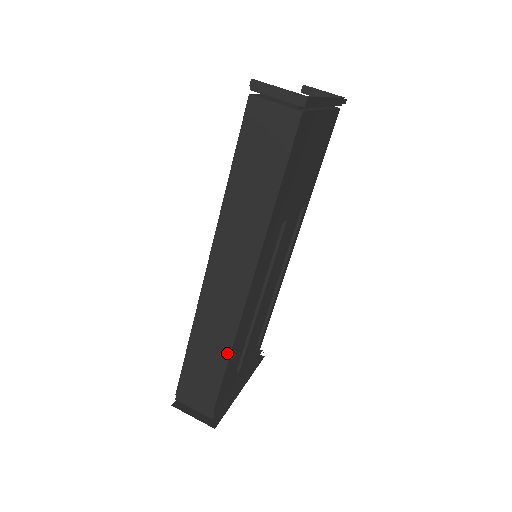
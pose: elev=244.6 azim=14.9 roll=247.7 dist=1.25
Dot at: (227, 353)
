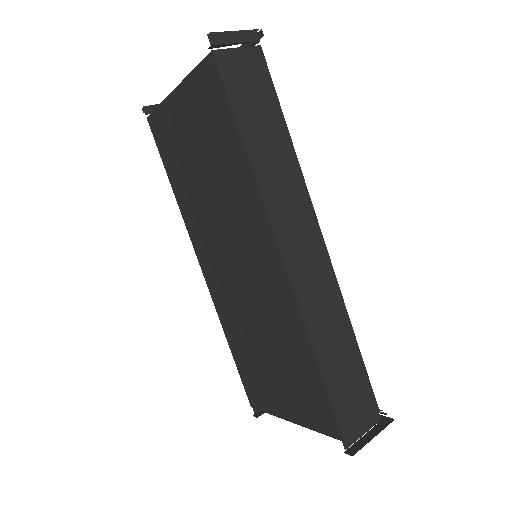
Dot at: (349, 327)
